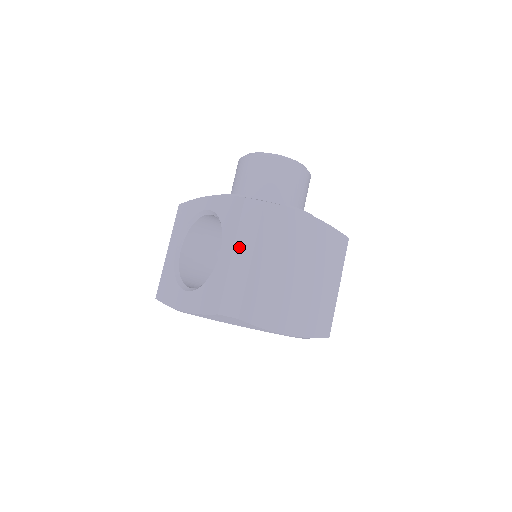
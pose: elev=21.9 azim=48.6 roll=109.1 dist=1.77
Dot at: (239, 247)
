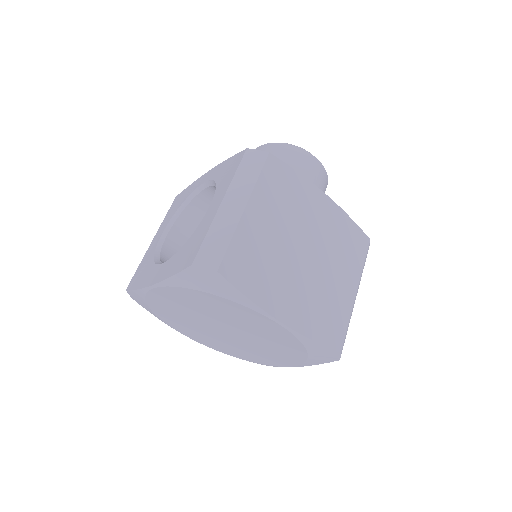
Dot at: (232, 194)
